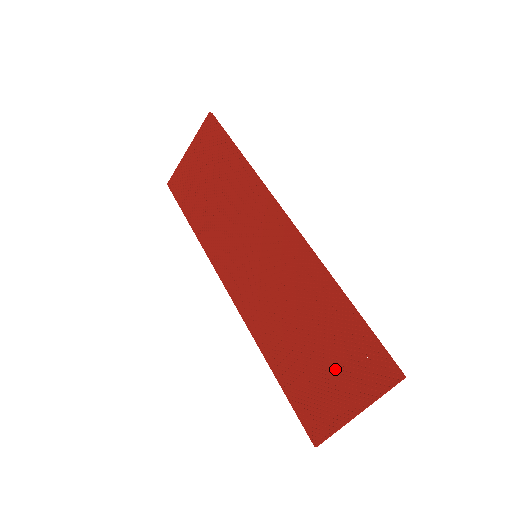
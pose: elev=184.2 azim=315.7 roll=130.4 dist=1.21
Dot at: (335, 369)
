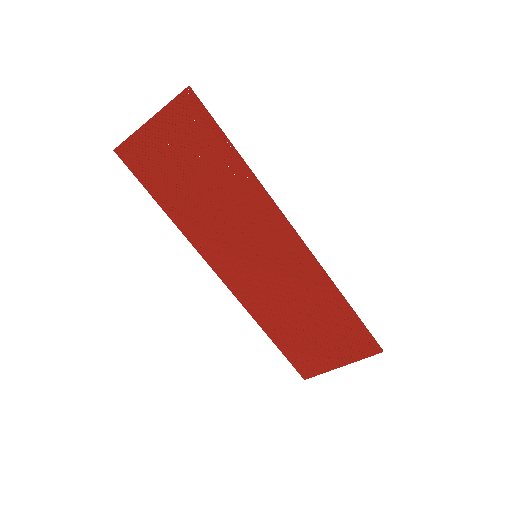
Dot at: (330, 343)
